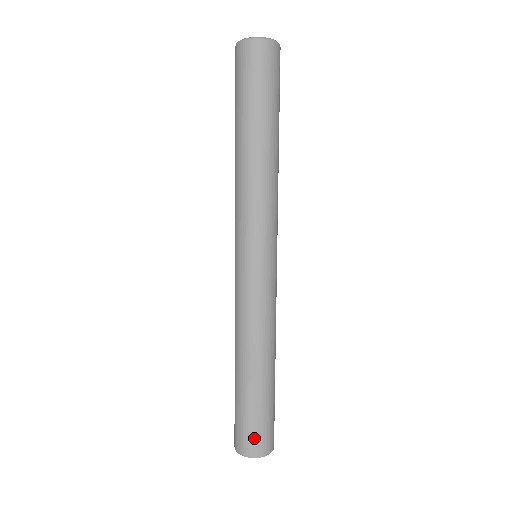
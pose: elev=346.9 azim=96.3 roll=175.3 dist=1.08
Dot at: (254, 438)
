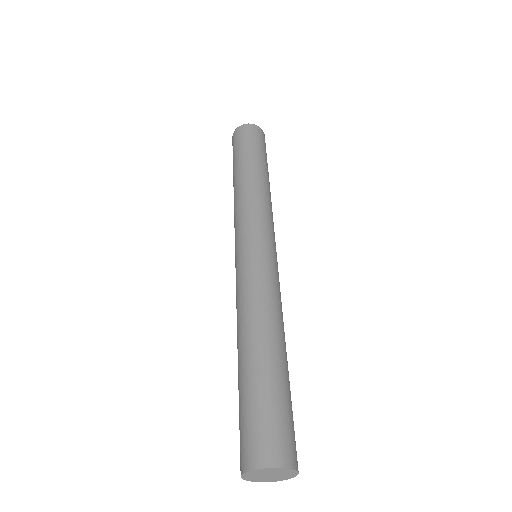
Dot at: (252, 437)
